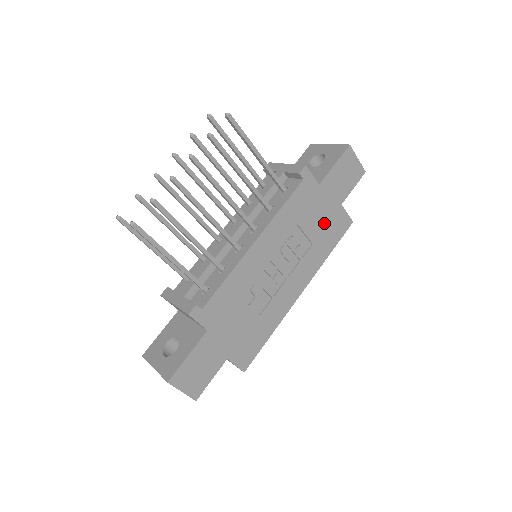
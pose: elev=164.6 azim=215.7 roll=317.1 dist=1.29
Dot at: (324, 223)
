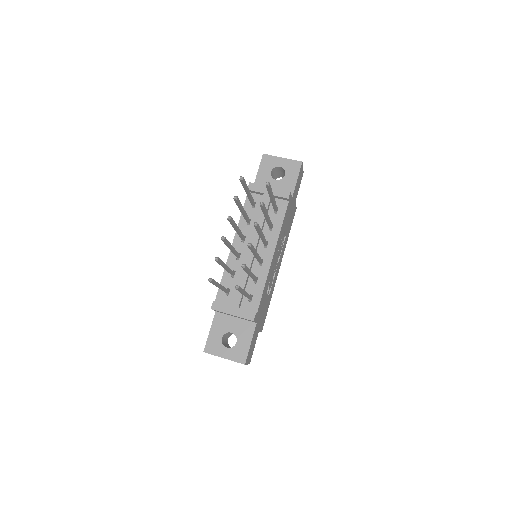
Dot at: (290, 219)
